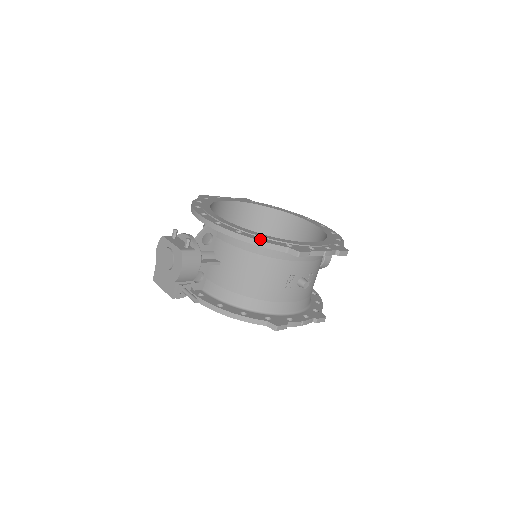
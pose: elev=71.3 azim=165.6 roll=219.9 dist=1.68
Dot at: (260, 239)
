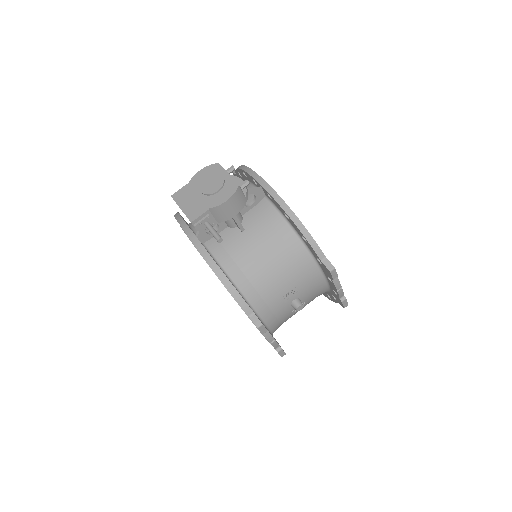
Dot at: (308, 232)
